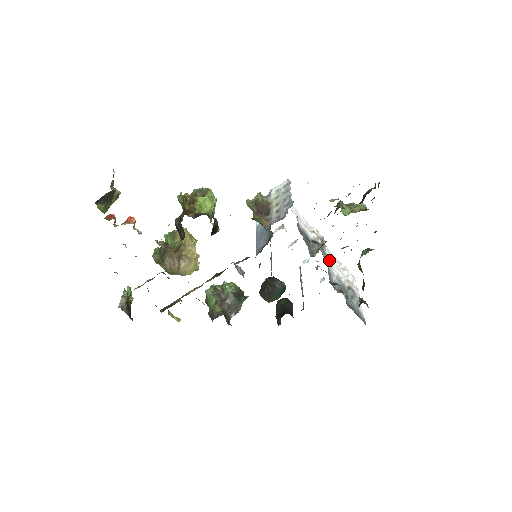
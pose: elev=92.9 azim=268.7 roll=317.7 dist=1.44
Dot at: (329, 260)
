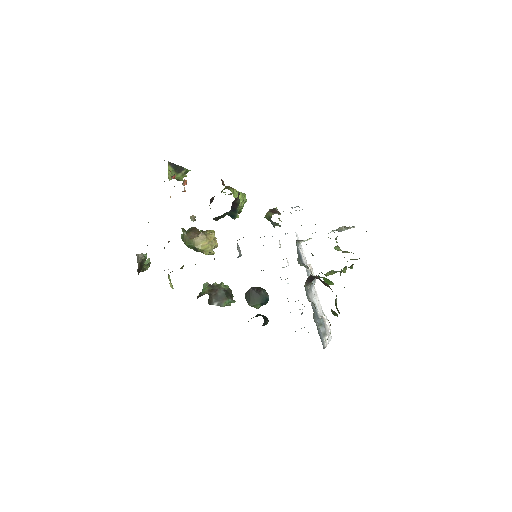
Dot at: (313, 291)
